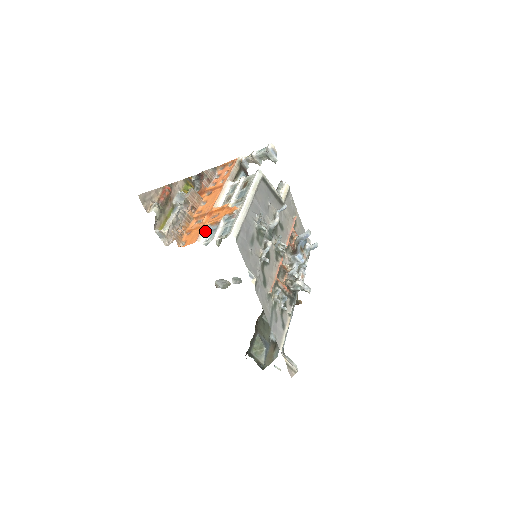
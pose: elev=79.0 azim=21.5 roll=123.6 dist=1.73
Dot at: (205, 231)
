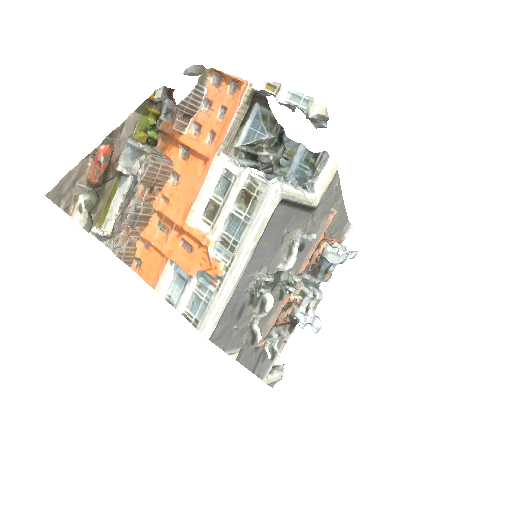
Dot at: (168, 273)
